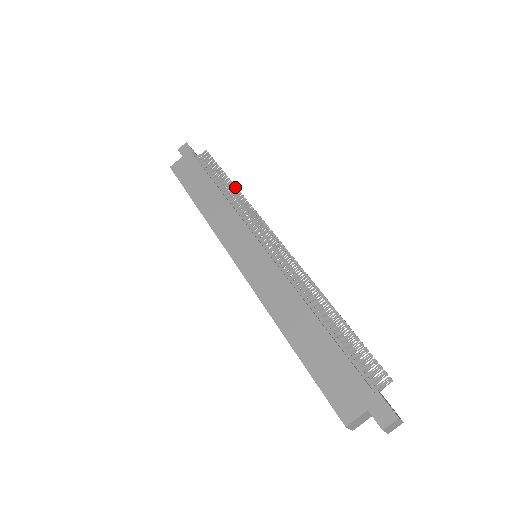
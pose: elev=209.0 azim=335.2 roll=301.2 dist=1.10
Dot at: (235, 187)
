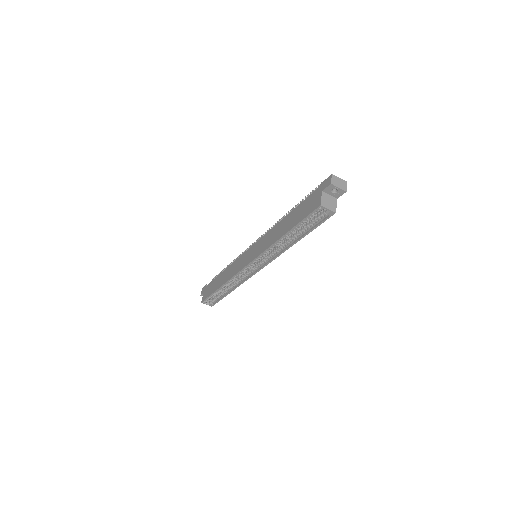
Dot at: (231, 262)
